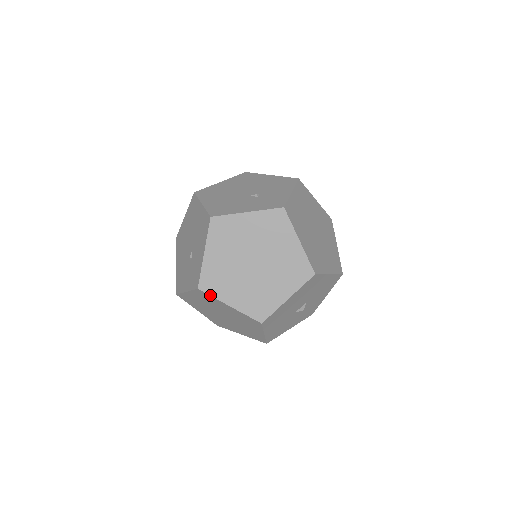
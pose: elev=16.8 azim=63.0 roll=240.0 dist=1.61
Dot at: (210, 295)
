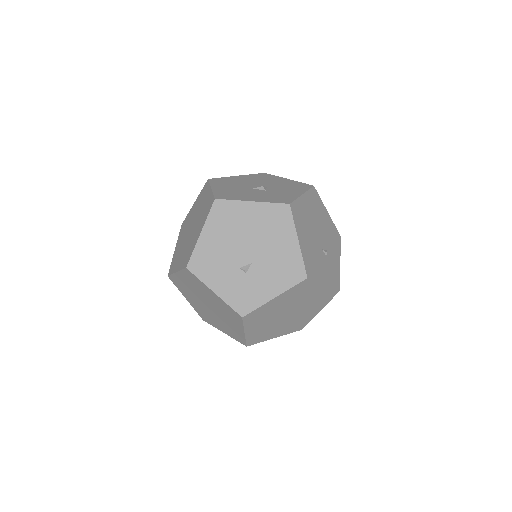
Dot at: (244, 323)
